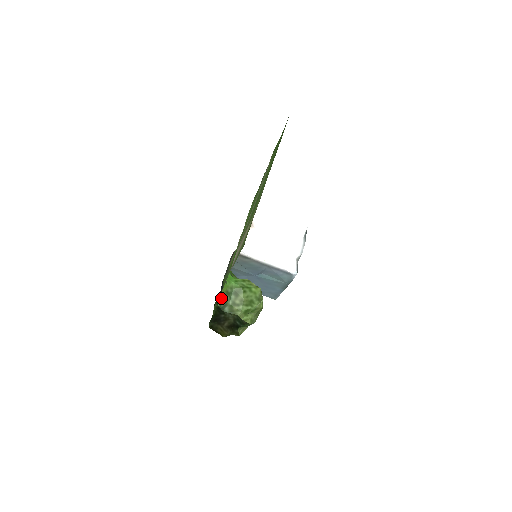
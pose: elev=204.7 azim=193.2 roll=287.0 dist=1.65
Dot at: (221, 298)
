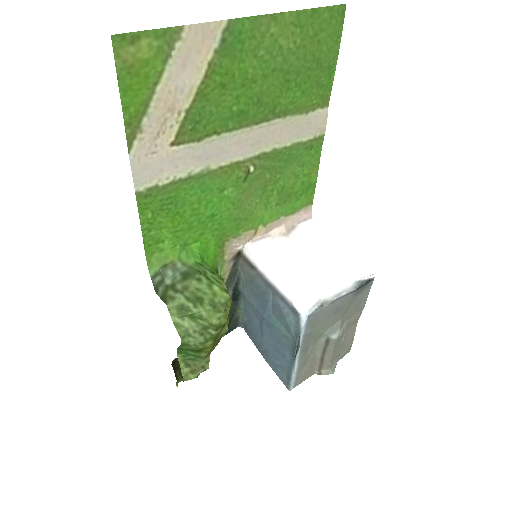
Dot at: (157, 263)
